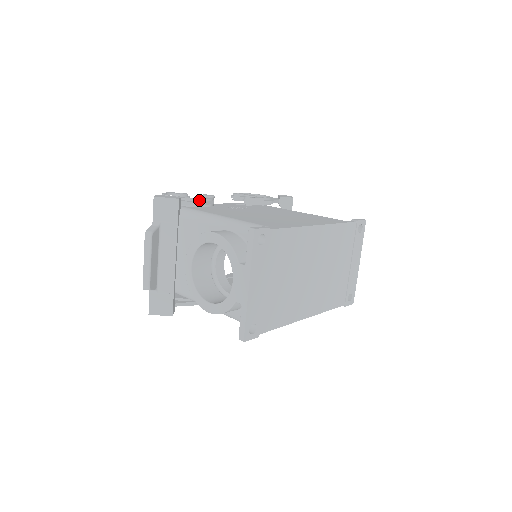
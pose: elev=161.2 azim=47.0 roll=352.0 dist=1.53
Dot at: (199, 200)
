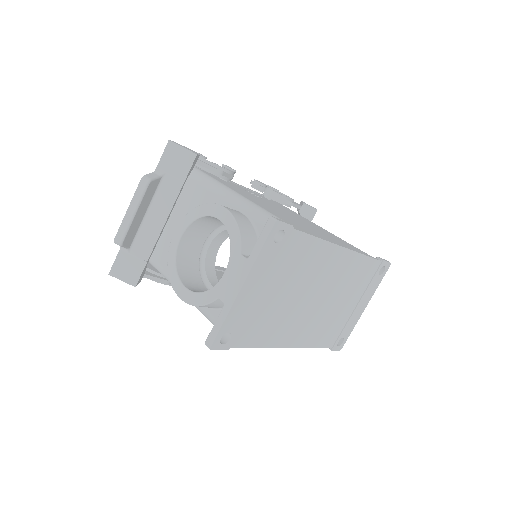
Dot at: (218, 167)
